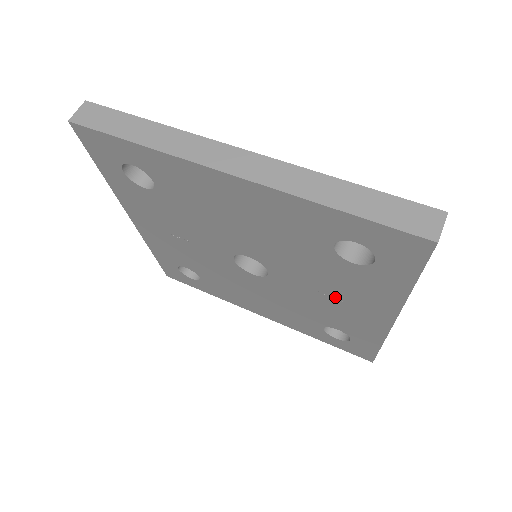
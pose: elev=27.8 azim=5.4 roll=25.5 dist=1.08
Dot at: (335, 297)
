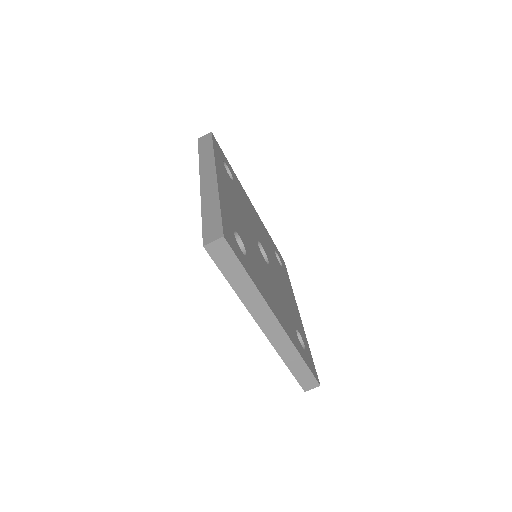
Dot at: occluded
